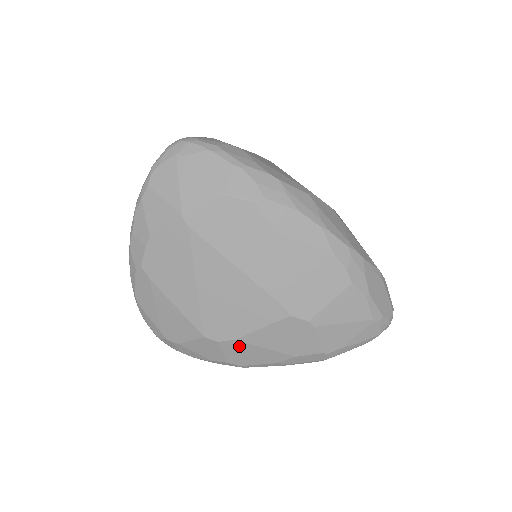
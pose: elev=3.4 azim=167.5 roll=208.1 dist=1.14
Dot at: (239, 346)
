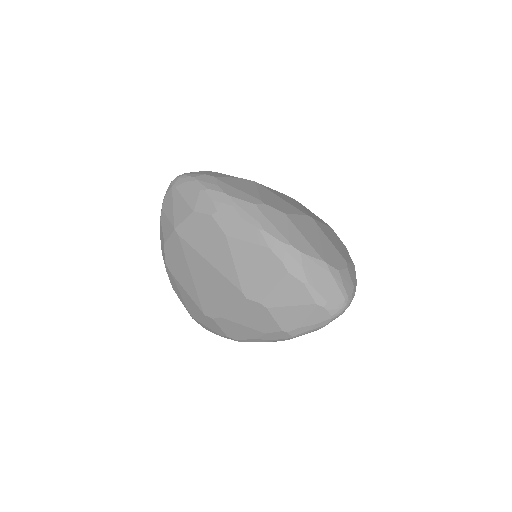
Dot at: (226, 323)
